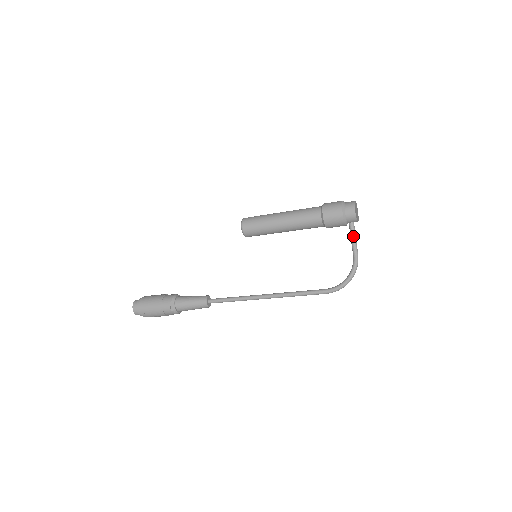
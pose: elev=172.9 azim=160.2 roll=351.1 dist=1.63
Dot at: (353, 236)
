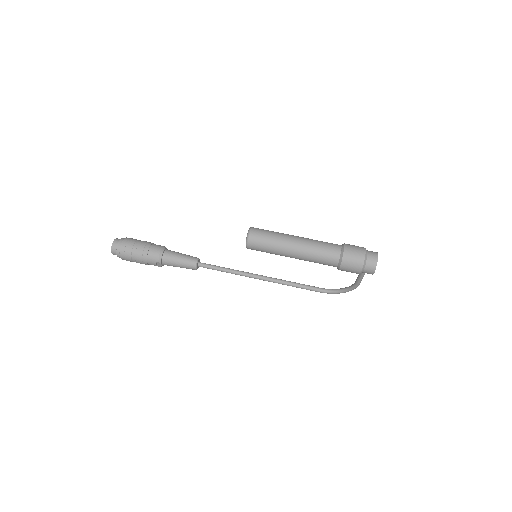
Dot at: (362, 276)
